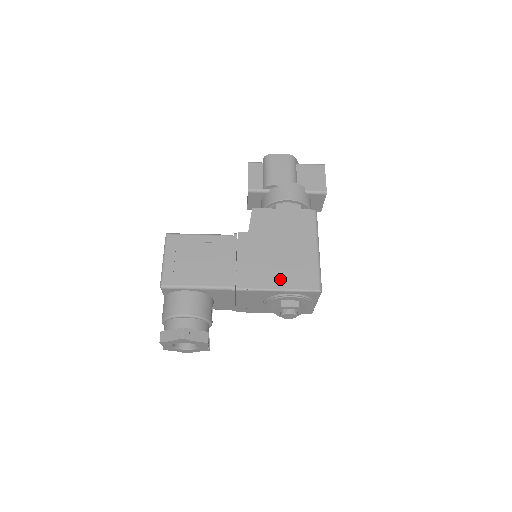
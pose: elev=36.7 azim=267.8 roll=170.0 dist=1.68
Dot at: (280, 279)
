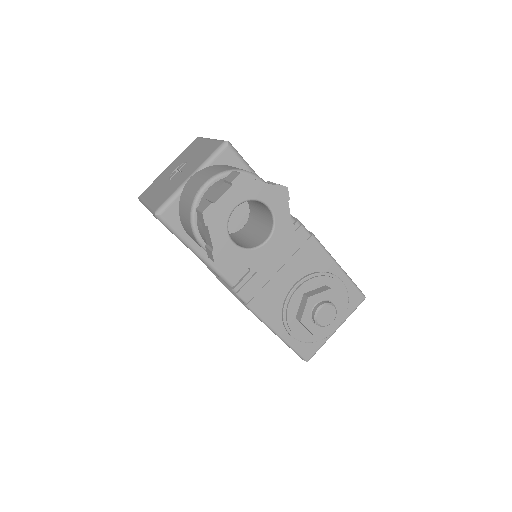
Dot at: occluded
